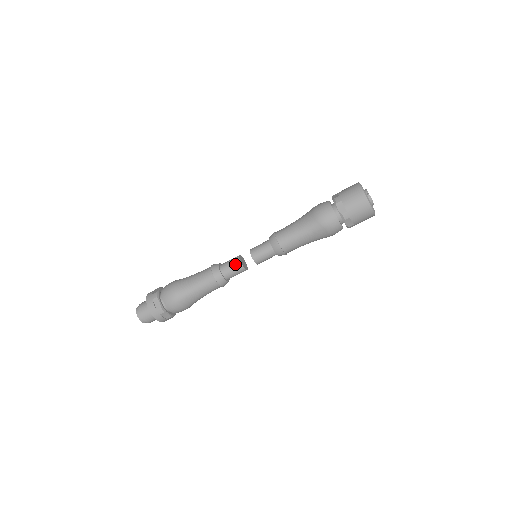
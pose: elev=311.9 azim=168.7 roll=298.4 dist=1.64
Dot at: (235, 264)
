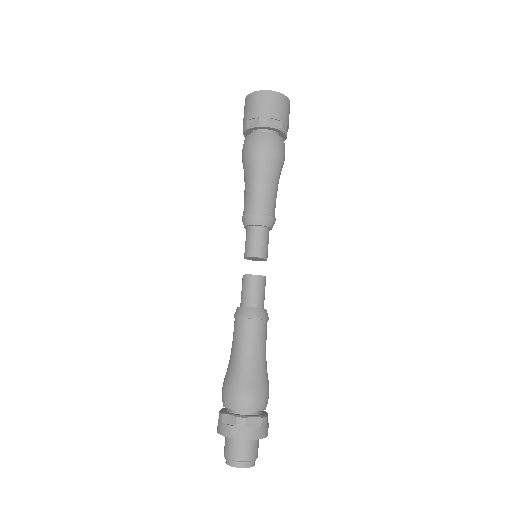
Dot at: (246, 283)
